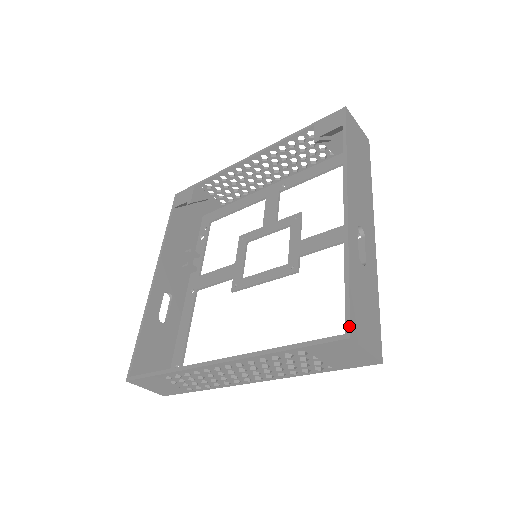
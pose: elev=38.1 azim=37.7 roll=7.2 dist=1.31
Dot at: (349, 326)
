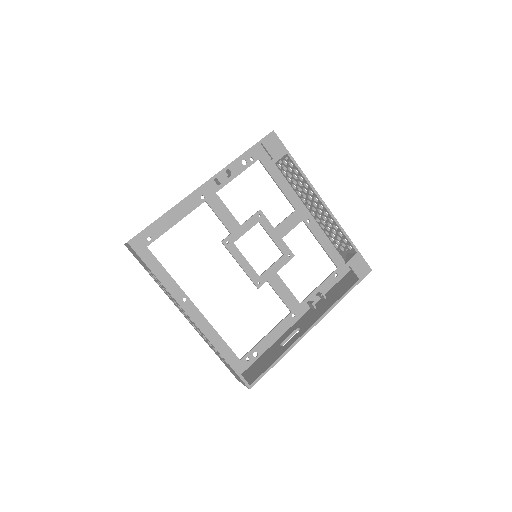
Dot at: occluded
